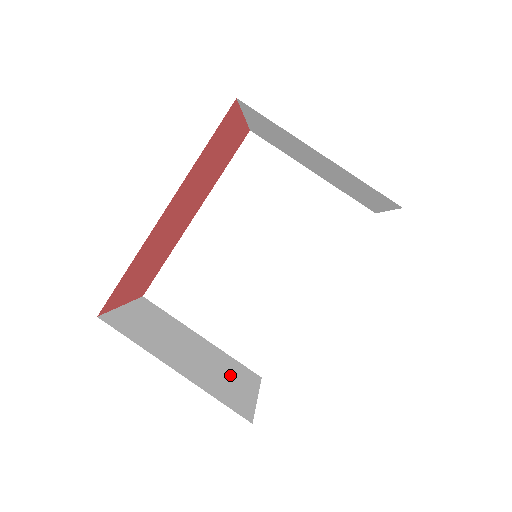
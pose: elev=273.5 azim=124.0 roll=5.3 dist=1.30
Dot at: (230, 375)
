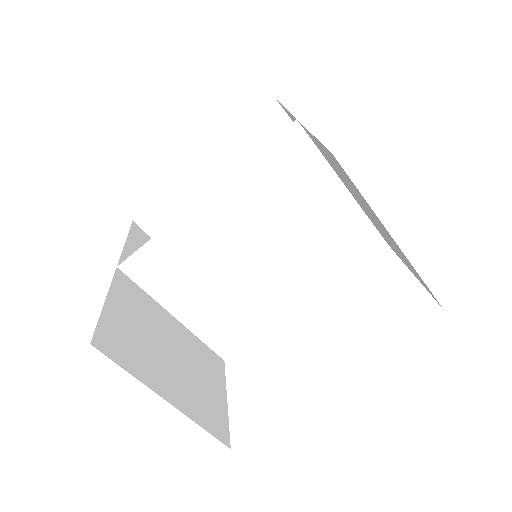
Dot at: (205, 375)
